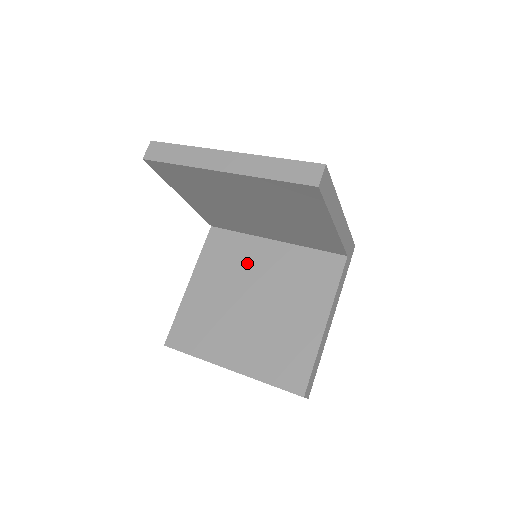
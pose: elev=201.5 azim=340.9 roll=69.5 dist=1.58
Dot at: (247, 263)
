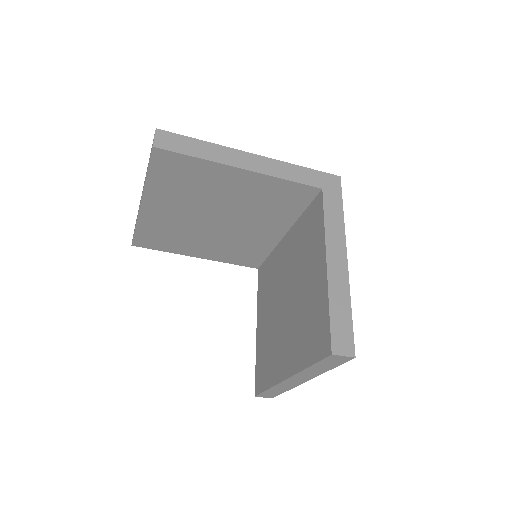
Dot at: (277, 272)
